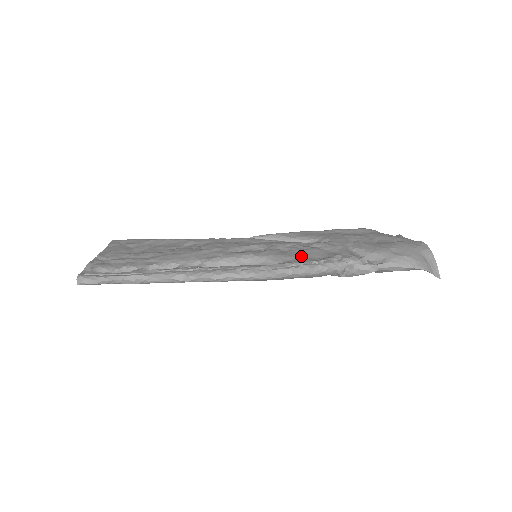
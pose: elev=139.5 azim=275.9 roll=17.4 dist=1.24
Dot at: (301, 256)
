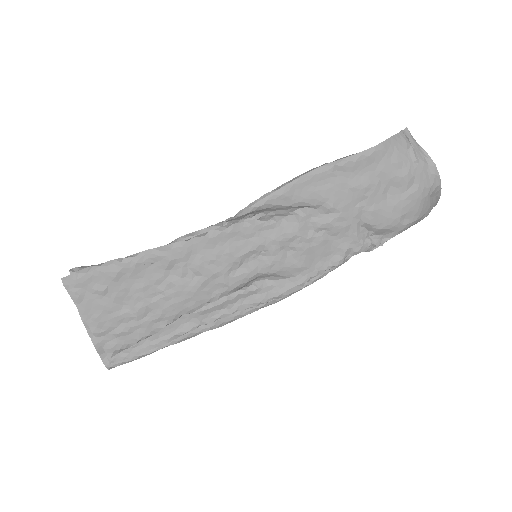
Dot at: (310, 261)
